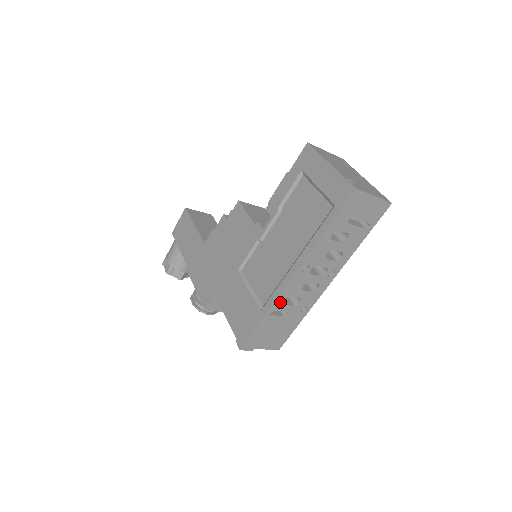
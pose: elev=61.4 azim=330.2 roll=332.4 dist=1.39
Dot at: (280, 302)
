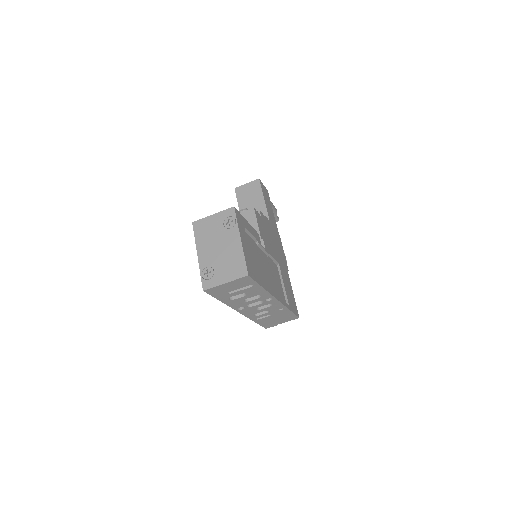
Dot at: (253, 316)
